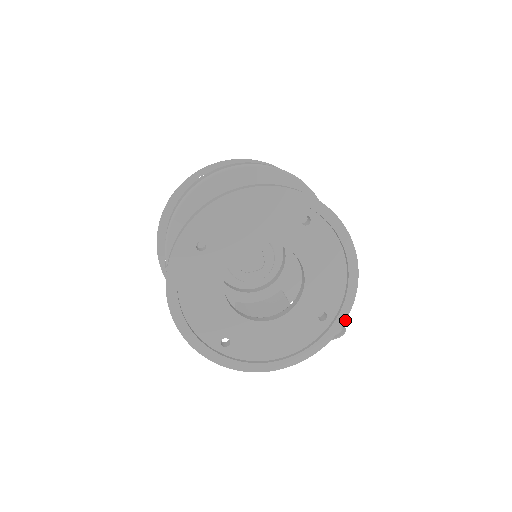
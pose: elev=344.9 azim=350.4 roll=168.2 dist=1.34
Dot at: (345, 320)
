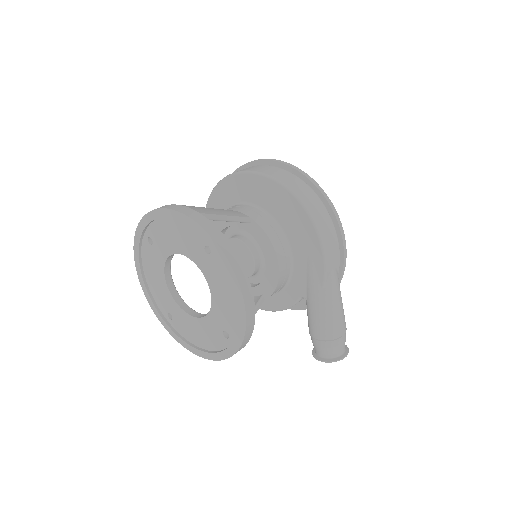
Dot at: (239, 348)
